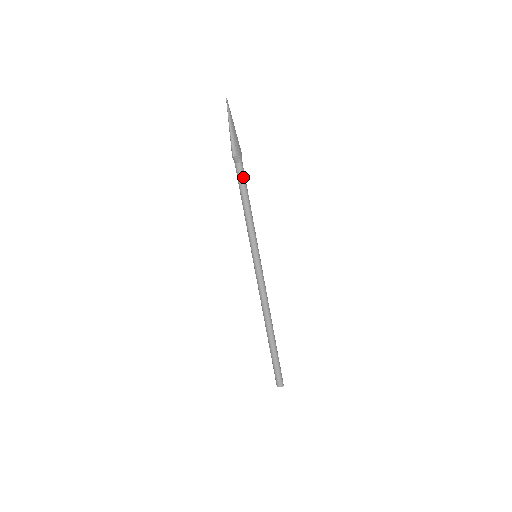
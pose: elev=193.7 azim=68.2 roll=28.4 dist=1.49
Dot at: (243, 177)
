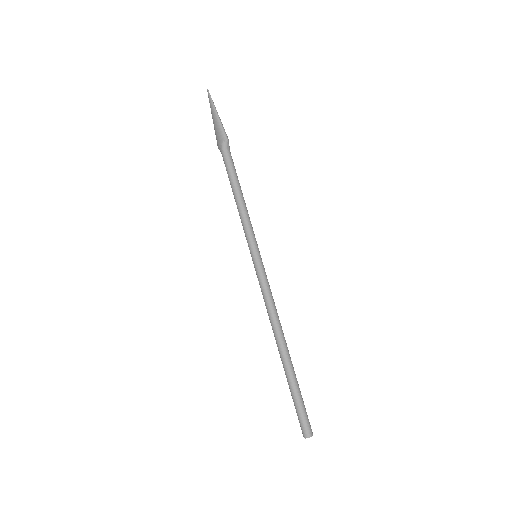
Dot at: occluded
